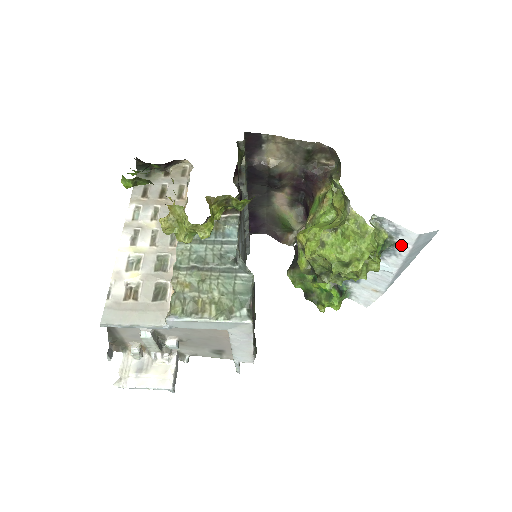
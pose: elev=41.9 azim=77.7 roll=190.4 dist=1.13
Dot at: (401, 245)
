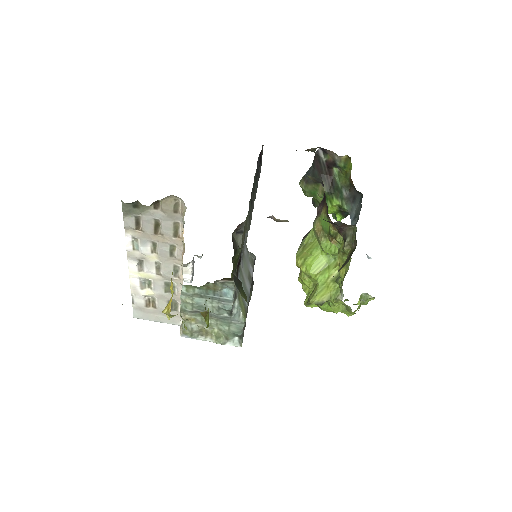
Dot at: occluded
